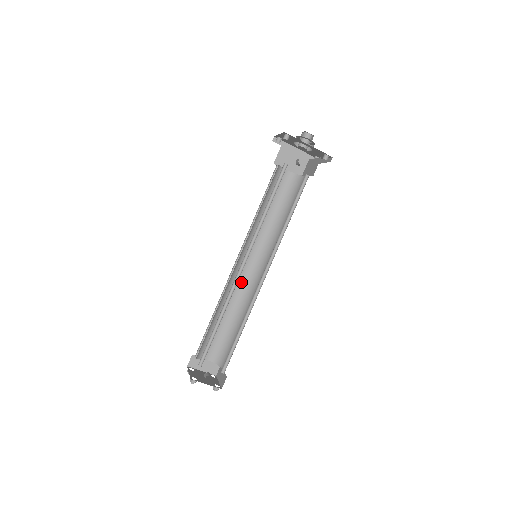
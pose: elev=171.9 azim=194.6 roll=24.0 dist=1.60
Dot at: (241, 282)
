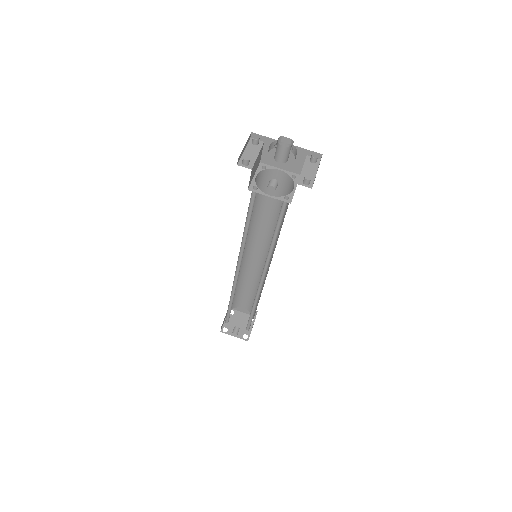
Dot at: (256, 264)
